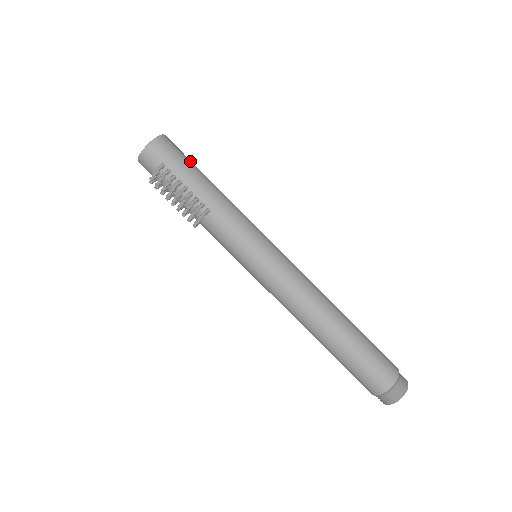
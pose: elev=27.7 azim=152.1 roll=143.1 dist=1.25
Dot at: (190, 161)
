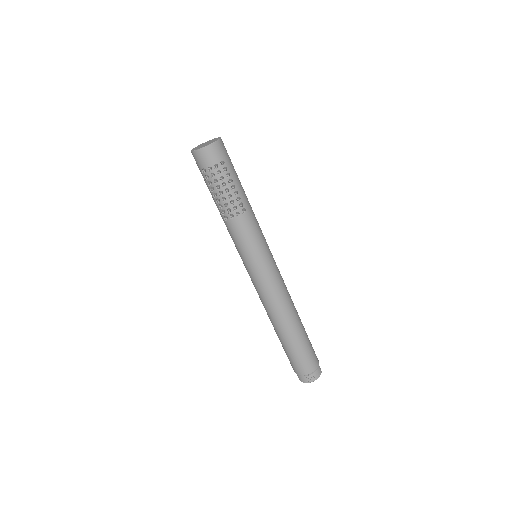
Dot at: occluded
